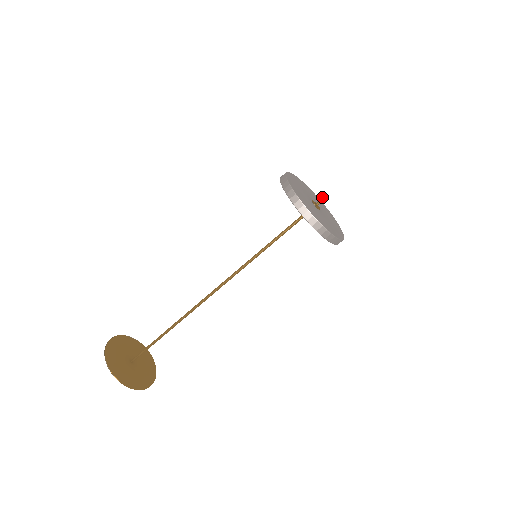
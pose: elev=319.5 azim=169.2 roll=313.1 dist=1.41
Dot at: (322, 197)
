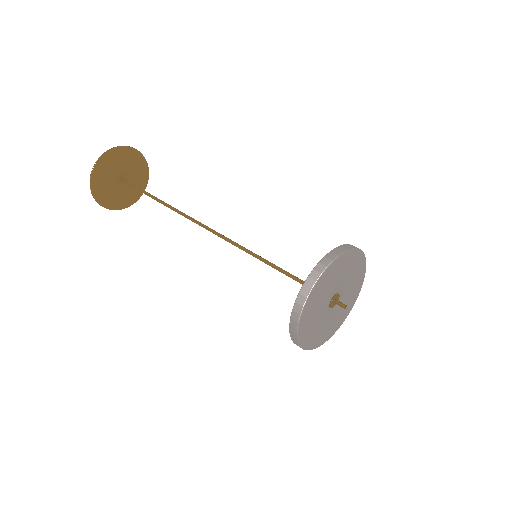
Dot at: (345, 305)
